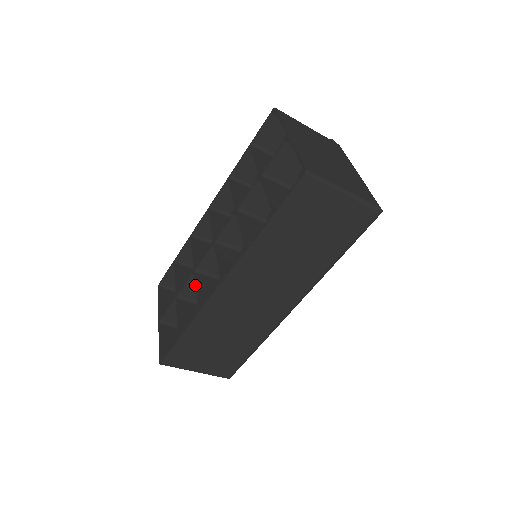
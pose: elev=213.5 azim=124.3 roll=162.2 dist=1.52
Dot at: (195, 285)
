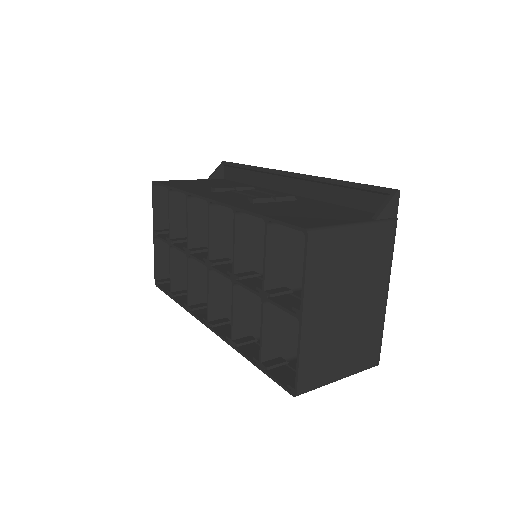
Dot at: (187, 275)
